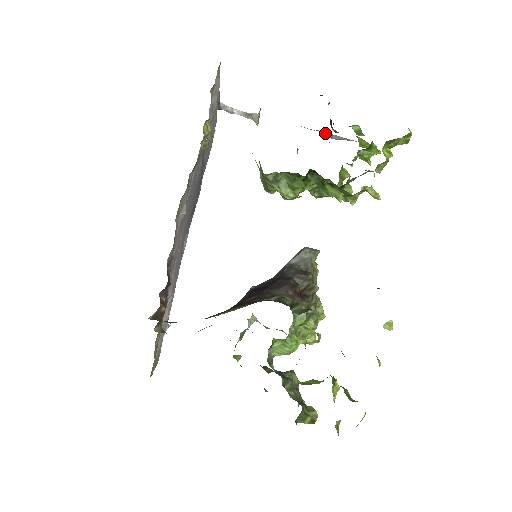
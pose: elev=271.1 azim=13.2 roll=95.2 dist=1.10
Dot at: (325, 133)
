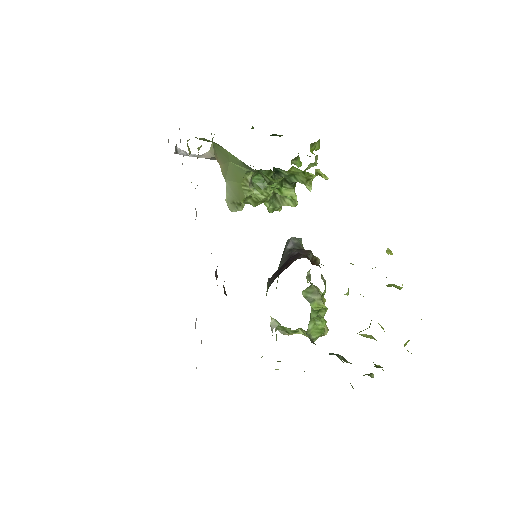
Dot at: occluded
